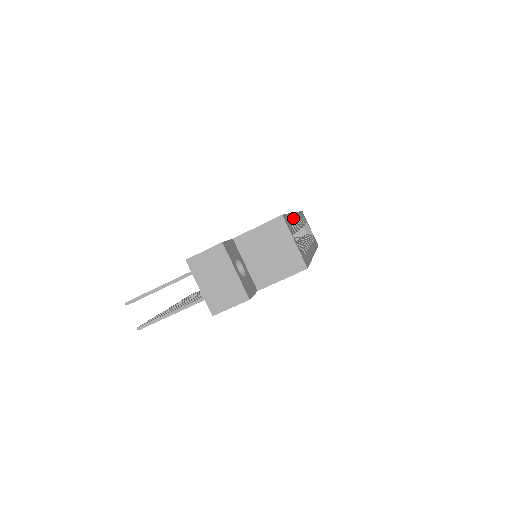
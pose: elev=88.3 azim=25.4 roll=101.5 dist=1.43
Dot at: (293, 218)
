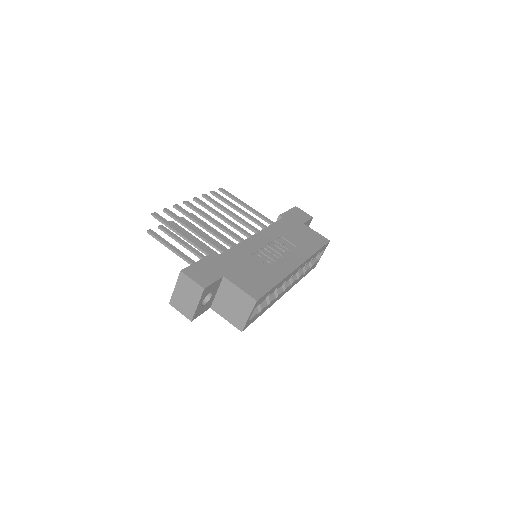
Dot at: (284, 280)
